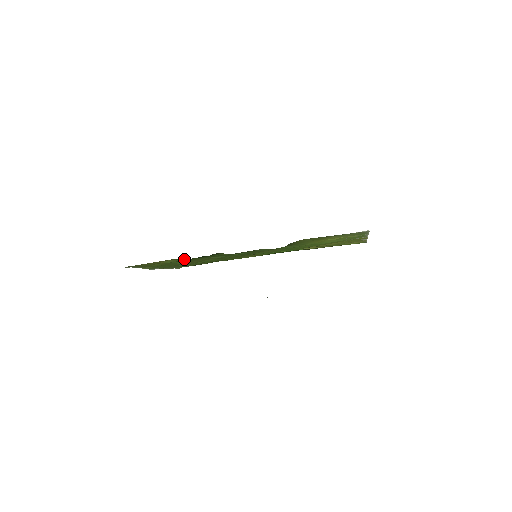
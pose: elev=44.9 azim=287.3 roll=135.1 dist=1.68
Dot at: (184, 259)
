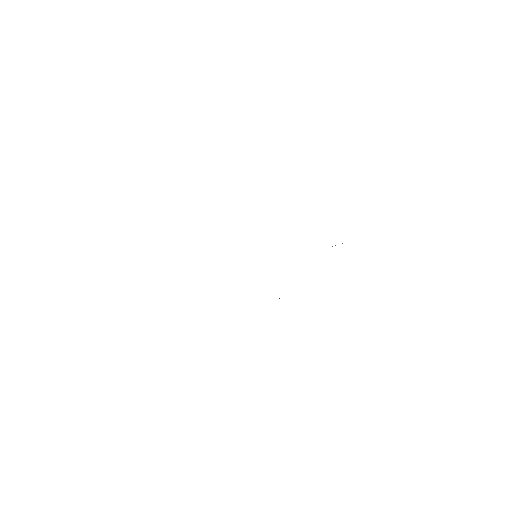
Dot at: occluded
